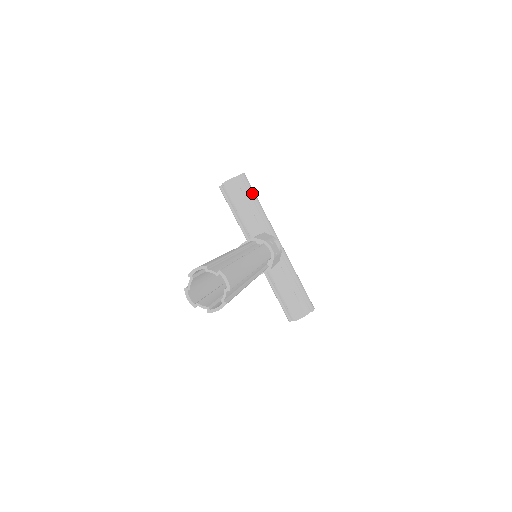
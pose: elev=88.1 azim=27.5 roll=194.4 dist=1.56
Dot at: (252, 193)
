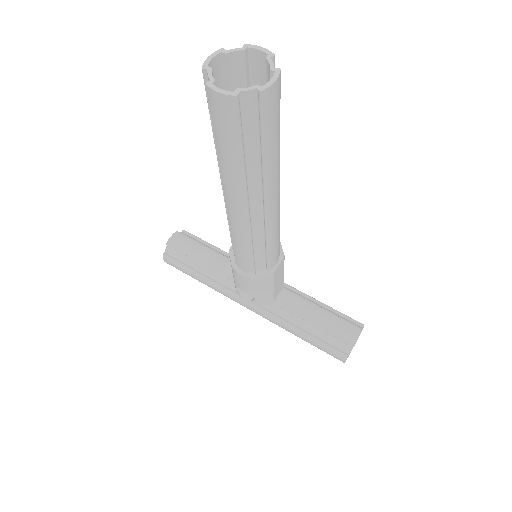
Dot at: (206, 242)
